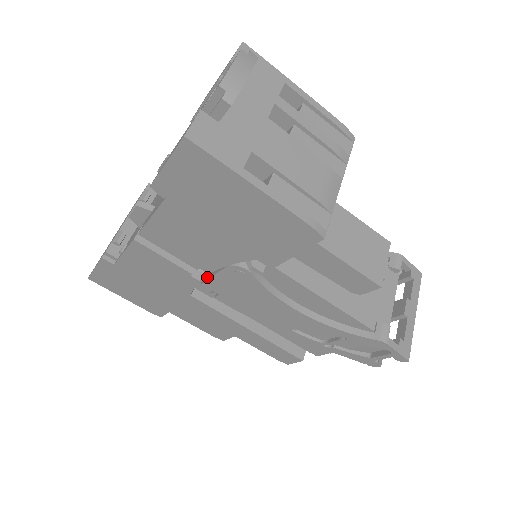
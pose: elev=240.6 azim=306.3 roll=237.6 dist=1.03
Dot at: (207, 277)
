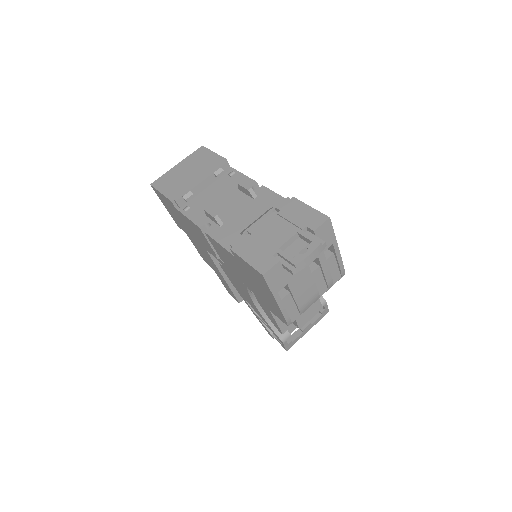
Dot at: occluded
